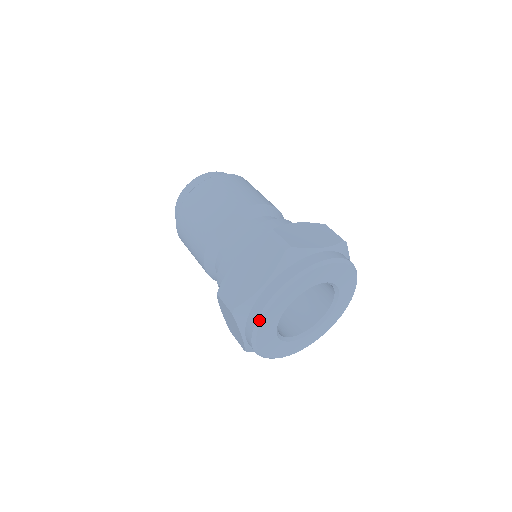
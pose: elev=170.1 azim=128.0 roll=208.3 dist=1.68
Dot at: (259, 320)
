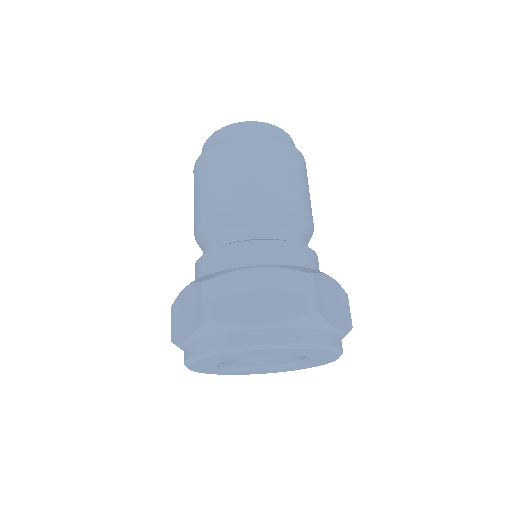
Dot at: (225, 351)
